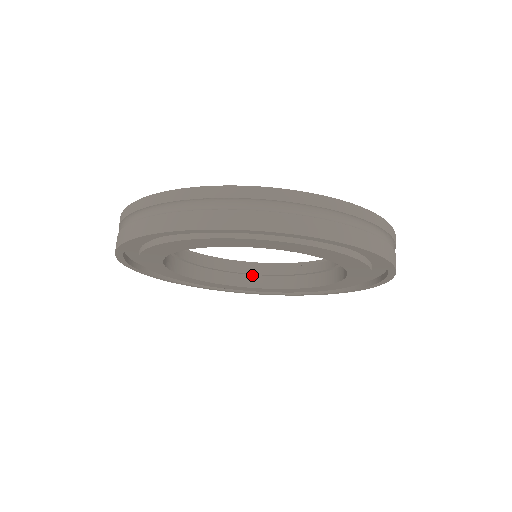
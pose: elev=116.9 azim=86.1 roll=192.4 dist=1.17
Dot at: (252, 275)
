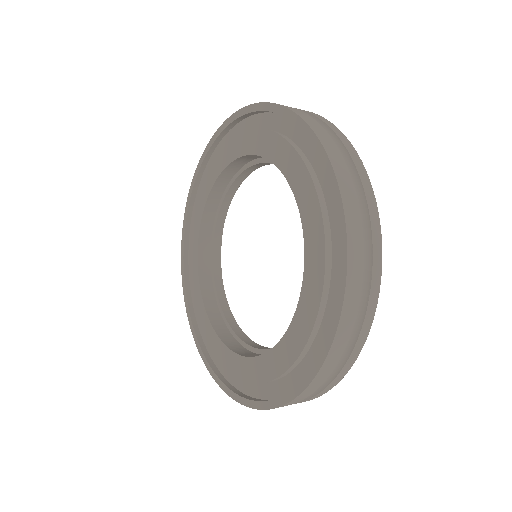
Dot at: (235, 339)
